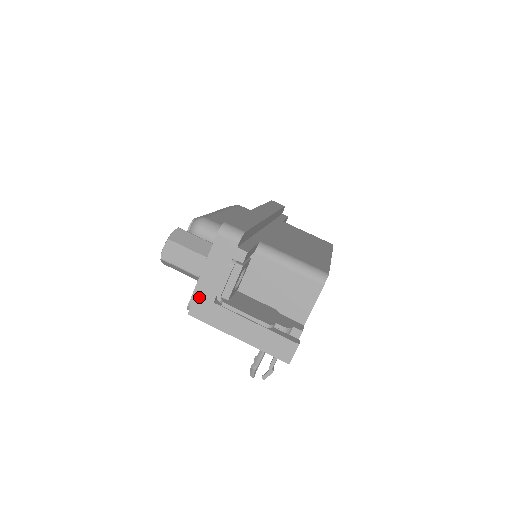
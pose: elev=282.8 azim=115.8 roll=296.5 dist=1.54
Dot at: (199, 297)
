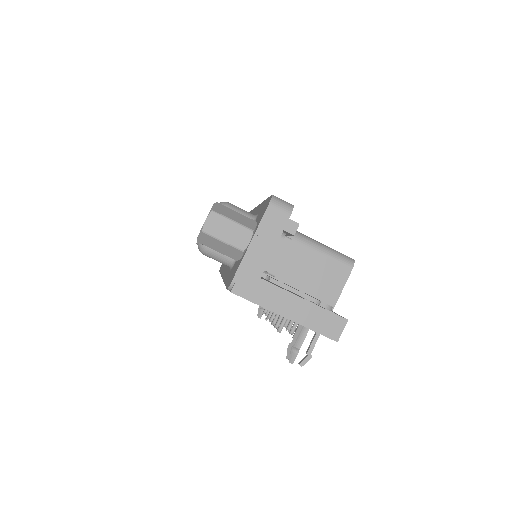
Dot at: (245, 272)
